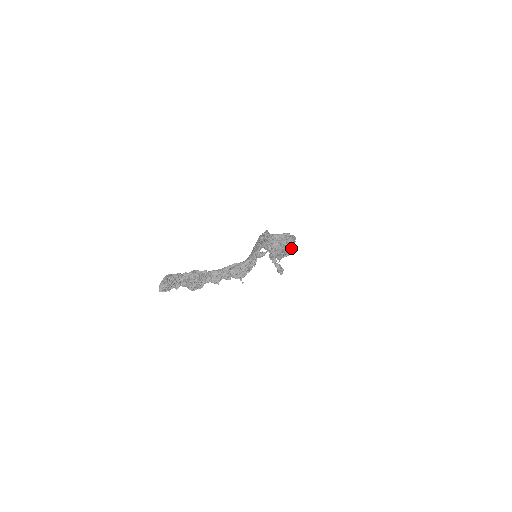
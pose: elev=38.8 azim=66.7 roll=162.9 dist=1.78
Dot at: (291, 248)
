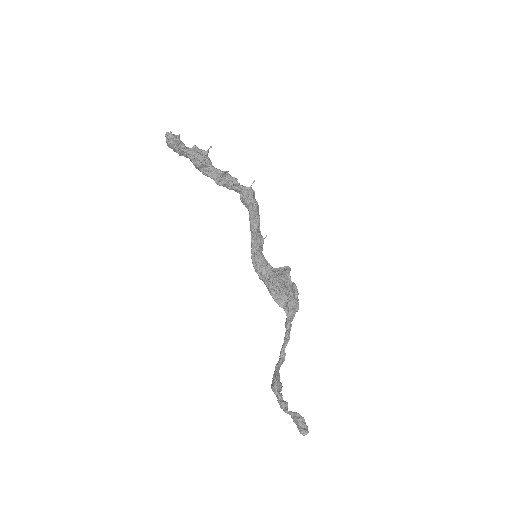
Dot at: (294, 285)
